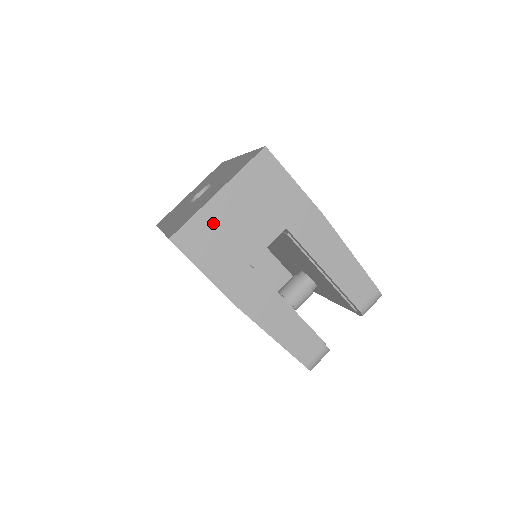
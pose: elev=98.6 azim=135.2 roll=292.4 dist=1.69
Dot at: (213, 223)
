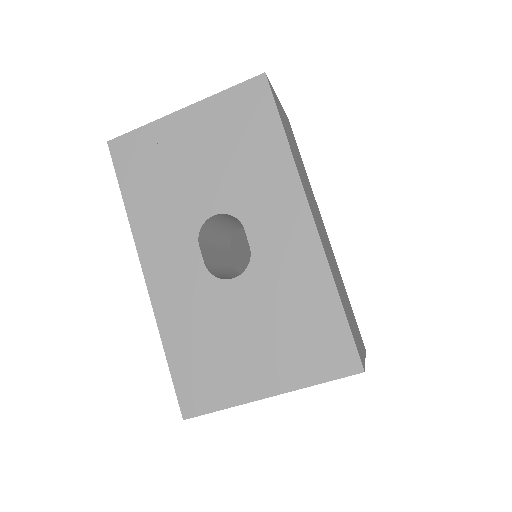
Dot at: occluded
